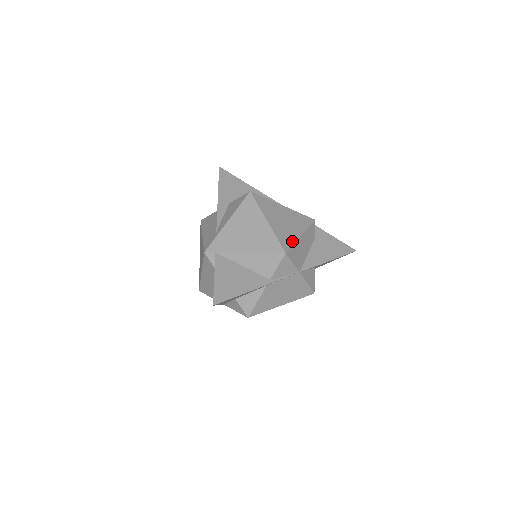
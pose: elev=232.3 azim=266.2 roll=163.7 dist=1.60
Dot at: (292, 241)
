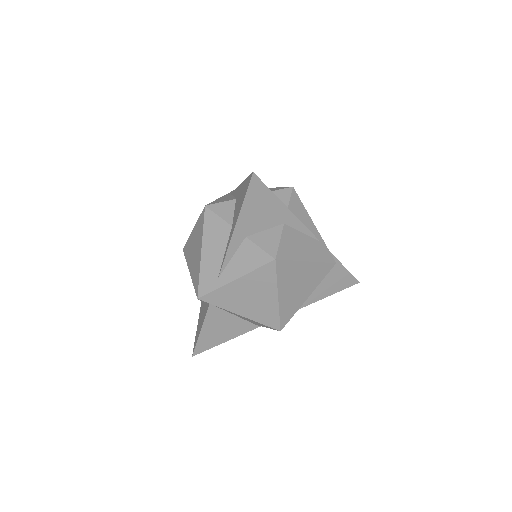
Dot at: (294, 311)
